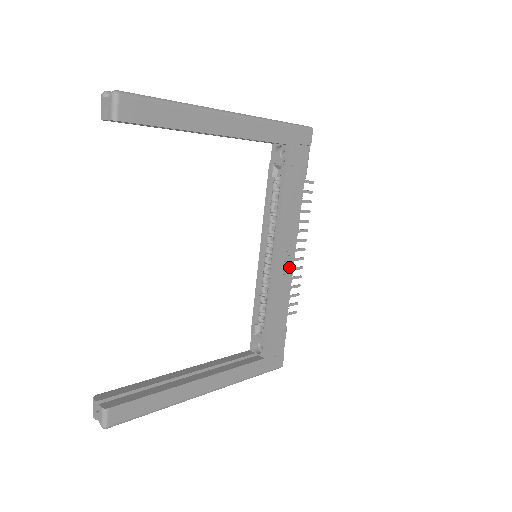
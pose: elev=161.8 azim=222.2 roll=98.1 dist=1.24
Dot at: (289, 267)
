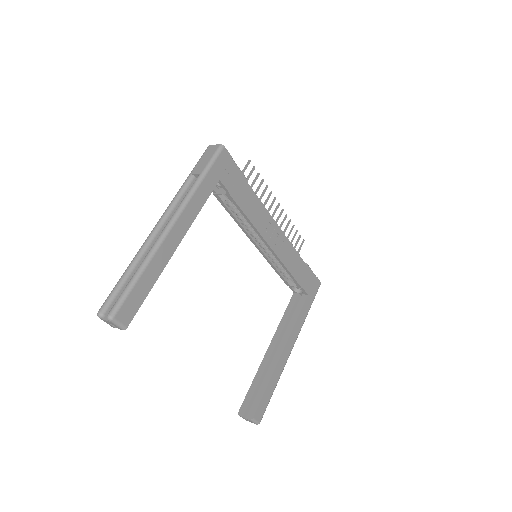
Dot at: (281, 237)
